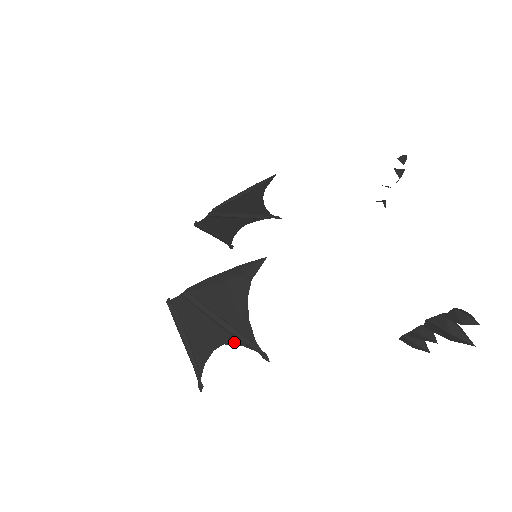
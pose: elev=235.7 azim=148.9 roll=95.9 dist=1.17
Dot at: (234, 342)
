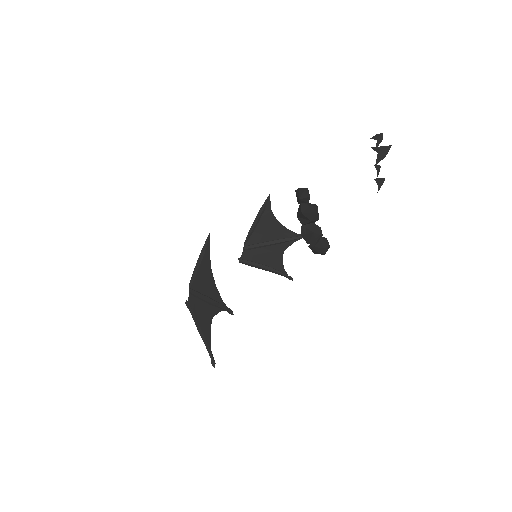
Dot at: (216, 311)
